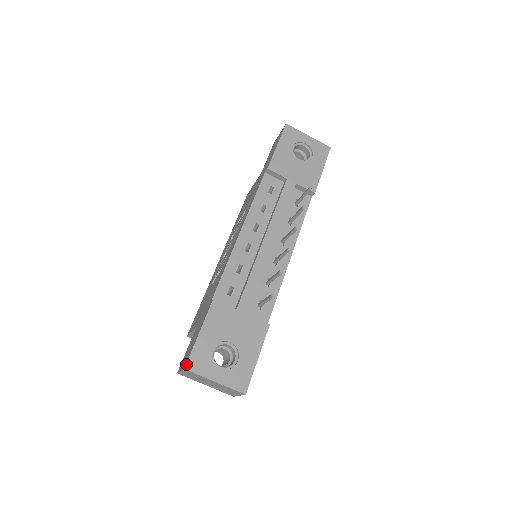
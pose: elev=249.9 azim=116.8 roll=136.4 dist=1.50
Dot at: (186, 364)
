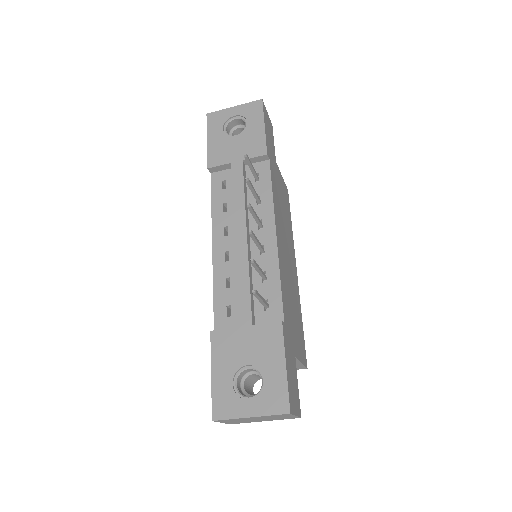
Dot at: (212, 415)
